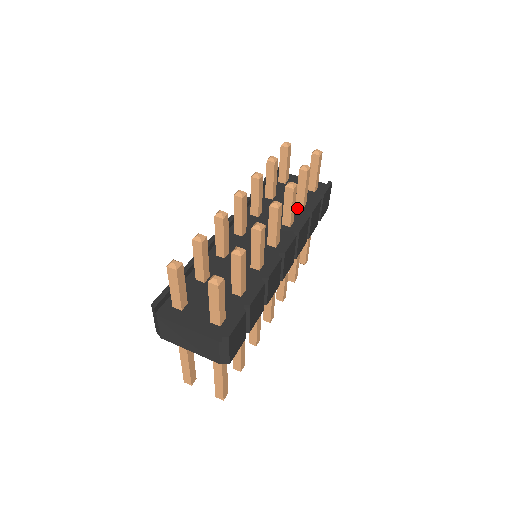
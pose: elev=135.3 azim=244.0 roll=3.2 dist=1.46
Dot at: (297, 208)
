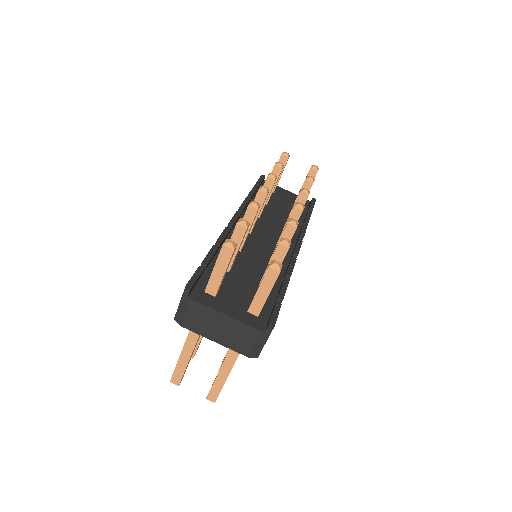
Dot at: occluded
